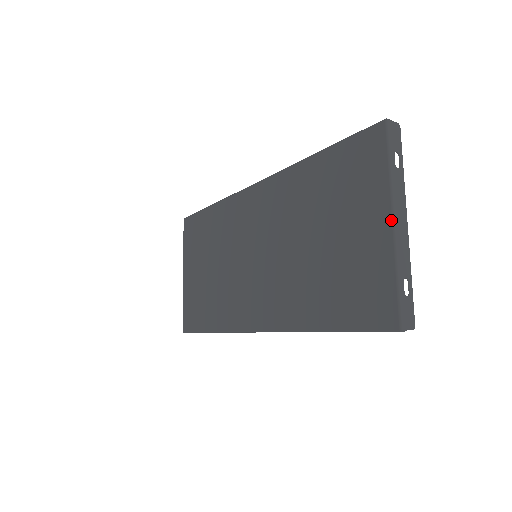
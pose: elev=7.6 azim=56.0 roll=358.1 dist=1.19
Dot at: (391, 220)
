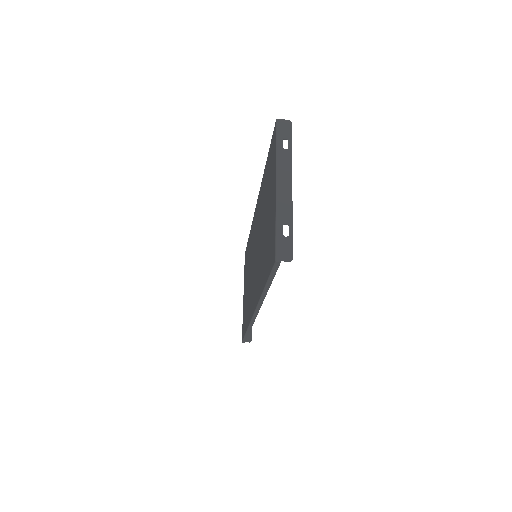
Dot at: (275, 185)
